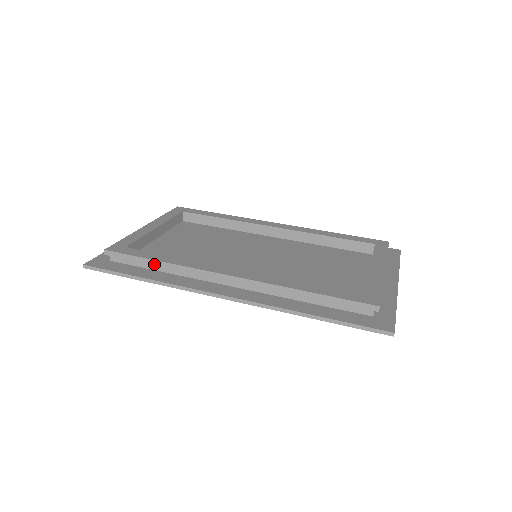
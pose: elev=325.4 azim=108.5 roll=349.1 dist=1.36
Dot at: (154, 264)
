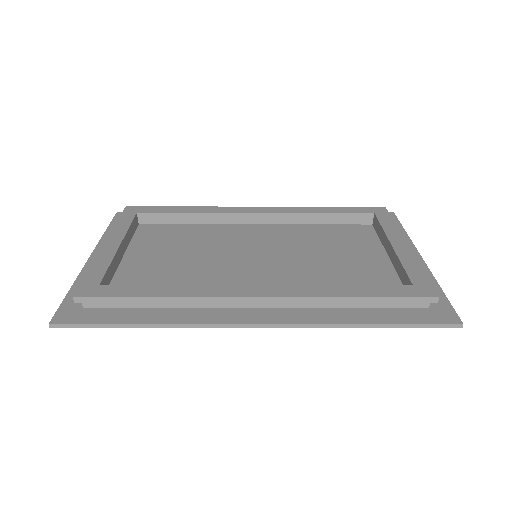
Dot at: (150, 302)
